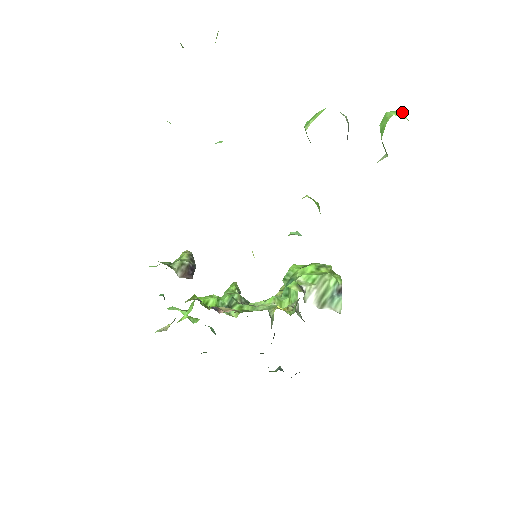
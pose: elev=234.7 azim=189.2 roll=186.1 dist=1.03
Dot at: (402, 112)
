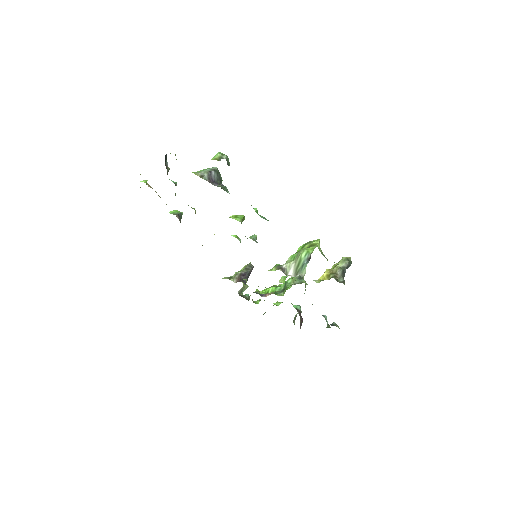
Dot at: (219, 153)
